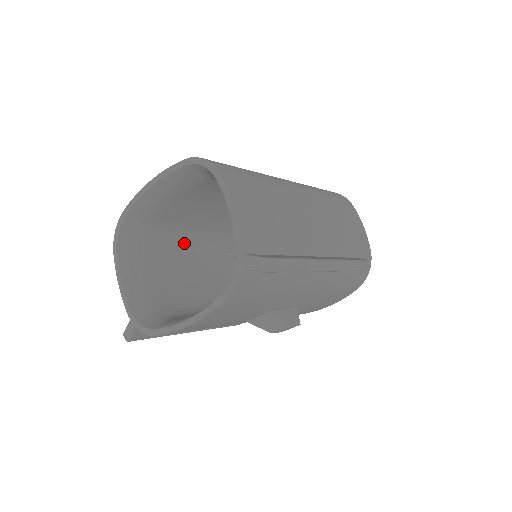
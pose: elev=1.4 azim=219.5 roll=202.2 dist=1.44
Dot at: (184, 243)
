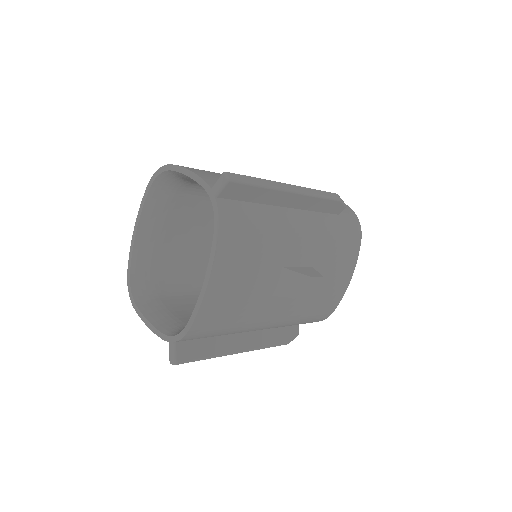
Dot at: (196, 289)
